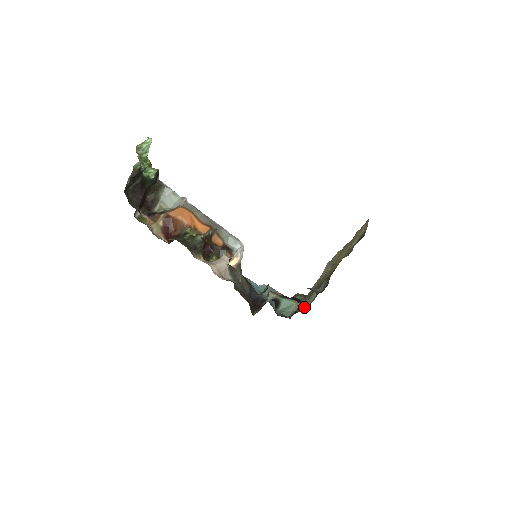
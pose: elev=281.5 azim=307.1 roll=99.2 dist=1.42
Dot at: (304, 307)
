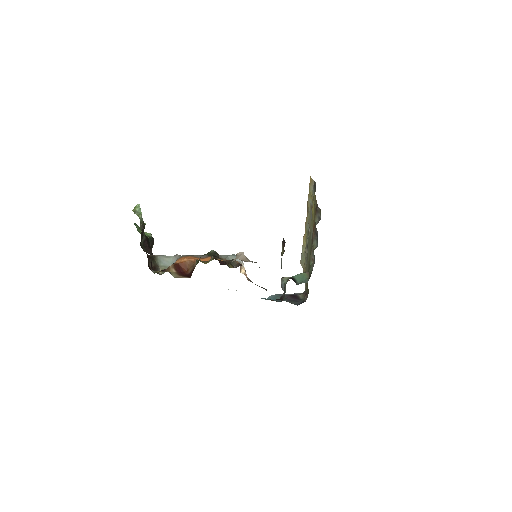
Dot at: (313, 264)
